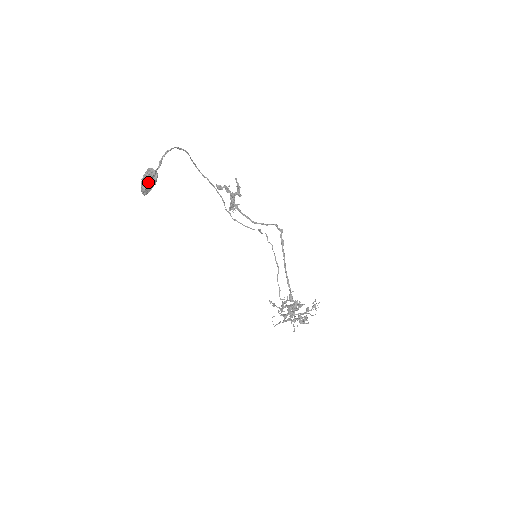
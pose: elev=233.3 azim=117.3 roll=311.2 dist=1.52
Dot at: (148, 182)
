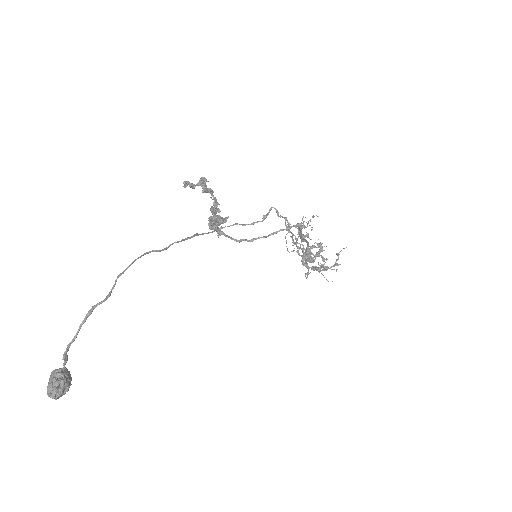
Dot at: (58, 397)
